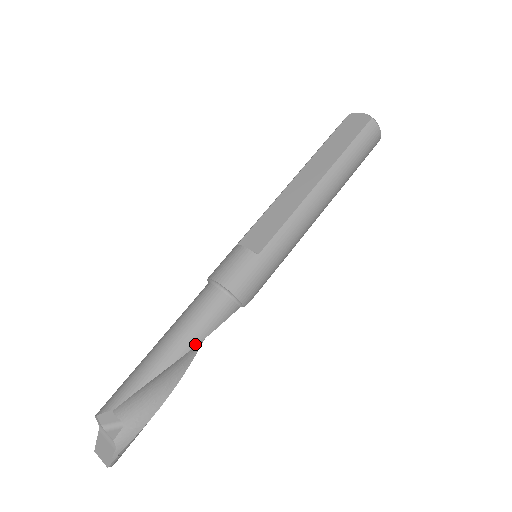
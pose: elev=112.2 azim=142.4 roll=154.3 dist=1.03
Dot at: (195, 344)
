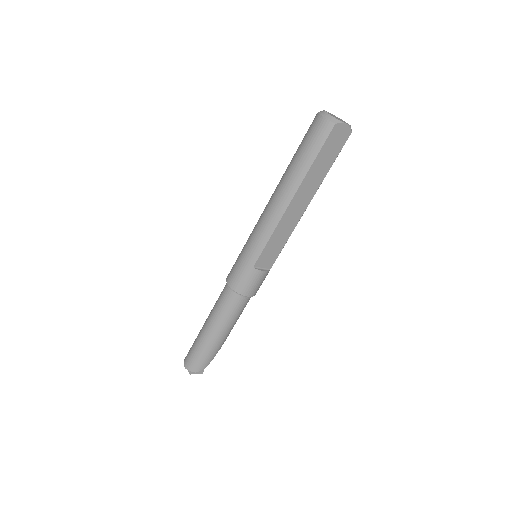
Dot at: occluded
